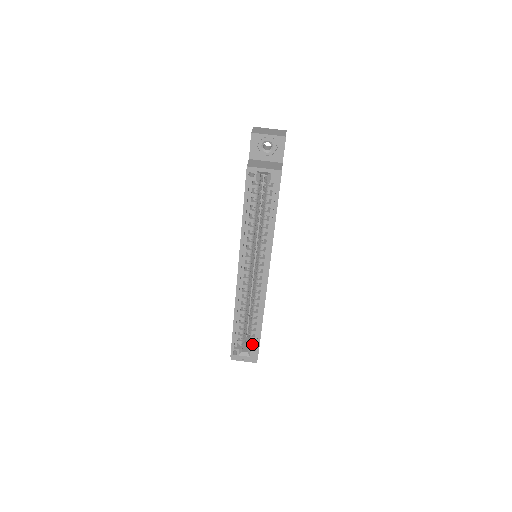
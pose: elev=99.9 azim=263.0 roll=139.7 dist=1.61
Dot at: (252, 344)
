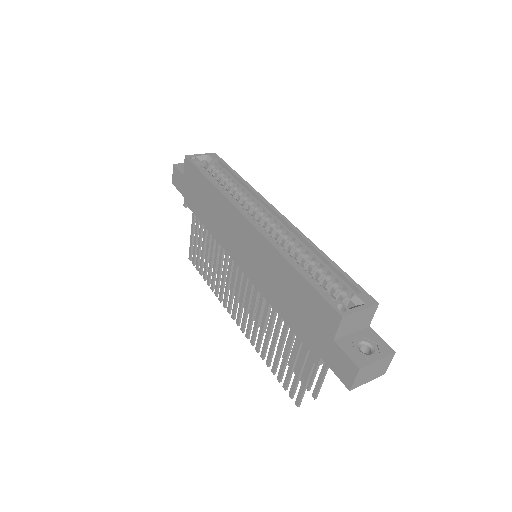
Dot at: (348, 292)
